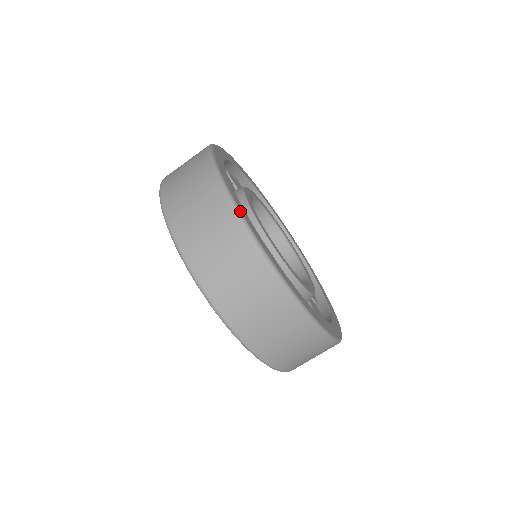
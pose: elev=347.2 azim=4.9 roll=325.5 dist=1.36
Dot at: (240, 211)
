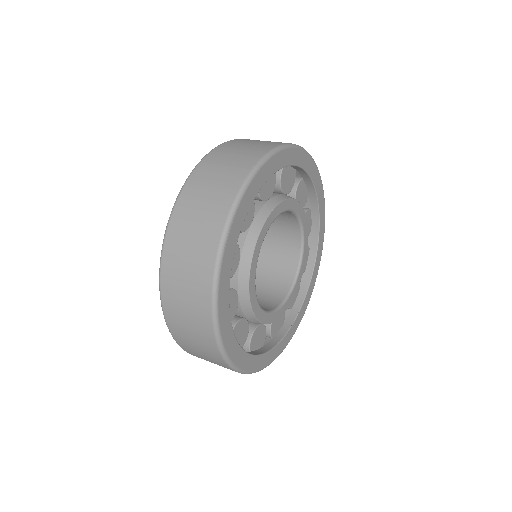
Dot at: (271, 156)
